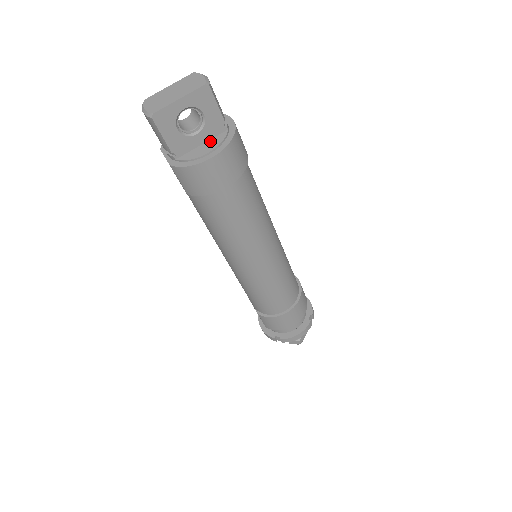
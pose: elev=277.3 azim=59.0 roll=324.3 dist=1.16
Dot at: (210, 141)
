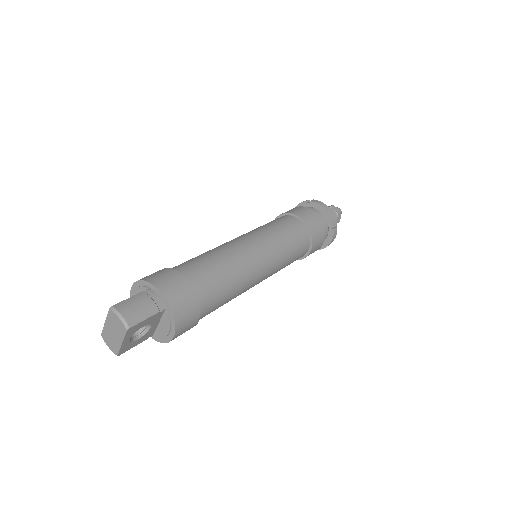
Dot at: (162, 321)
